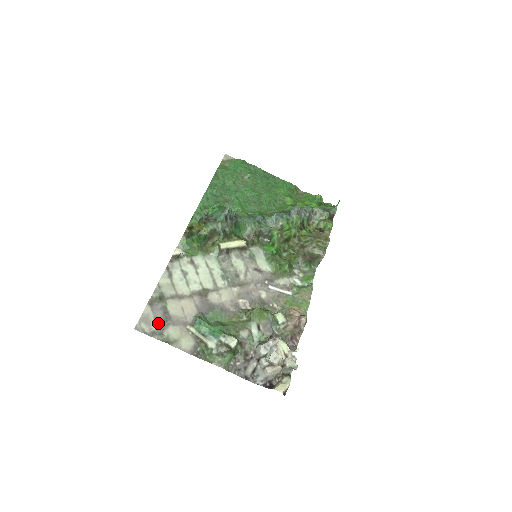
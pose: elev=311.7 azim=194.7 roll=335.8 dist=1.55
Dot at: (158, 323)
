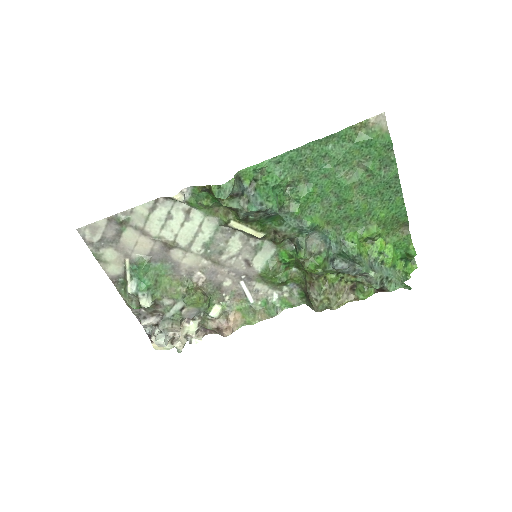
Dot at: (103, 239)
